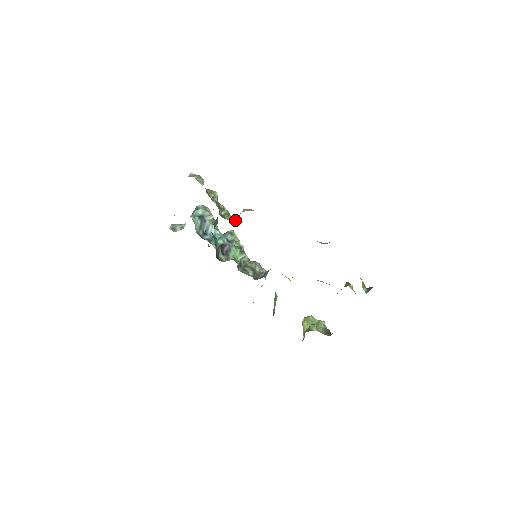
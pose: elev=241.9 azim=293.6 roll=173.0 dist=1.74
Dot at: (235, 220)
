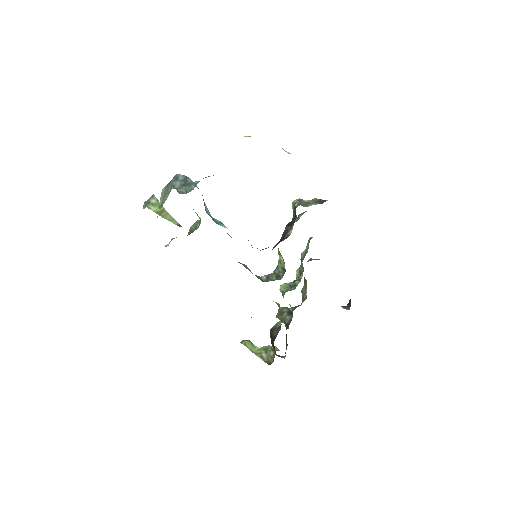
Dot at: (304, 206)
